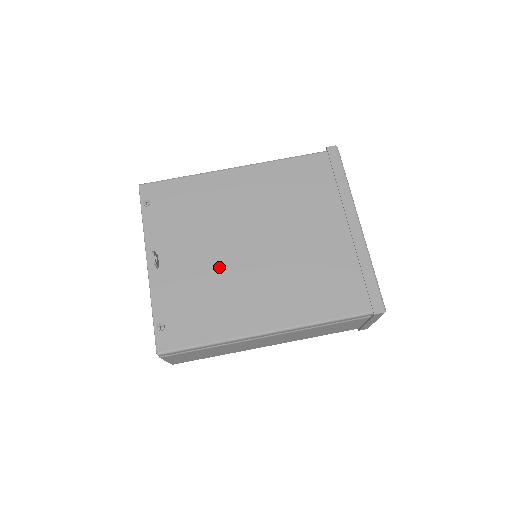
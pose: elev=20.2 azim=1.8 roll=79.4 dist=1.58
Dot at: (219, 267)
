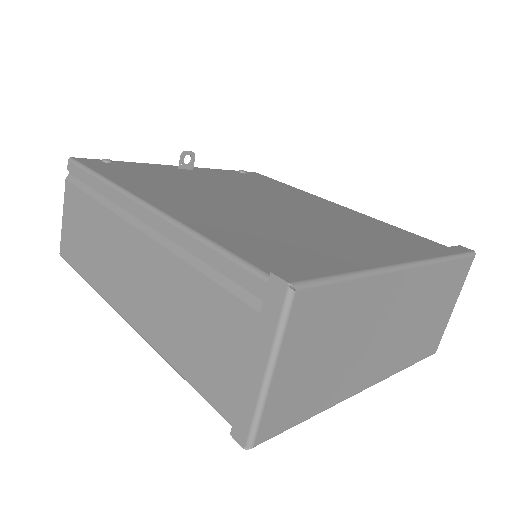
Dot at: (212, 188)
